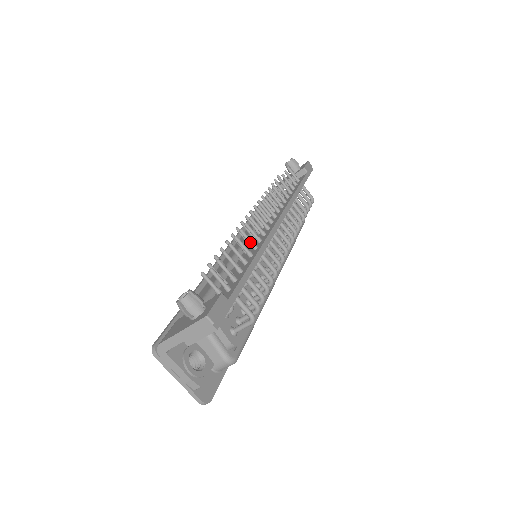
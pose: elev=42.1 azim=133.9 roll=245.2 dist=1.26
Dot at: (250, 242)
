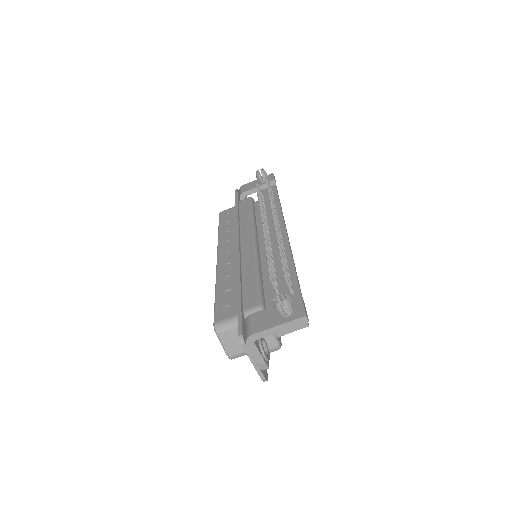
Dot at: (283, 250)
